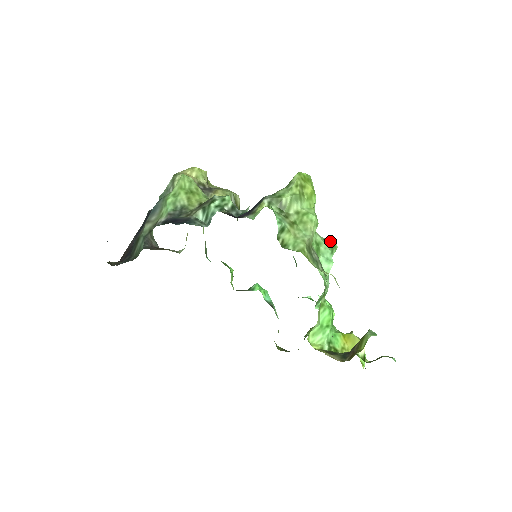
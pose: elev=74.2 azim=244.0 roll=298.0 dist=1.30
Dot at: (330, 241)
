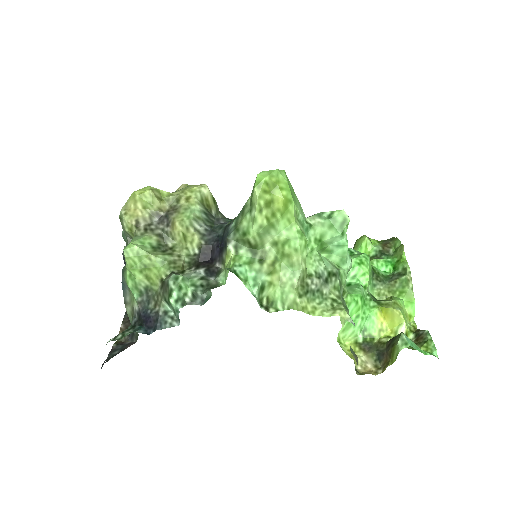
Dot at: (337, 215)
